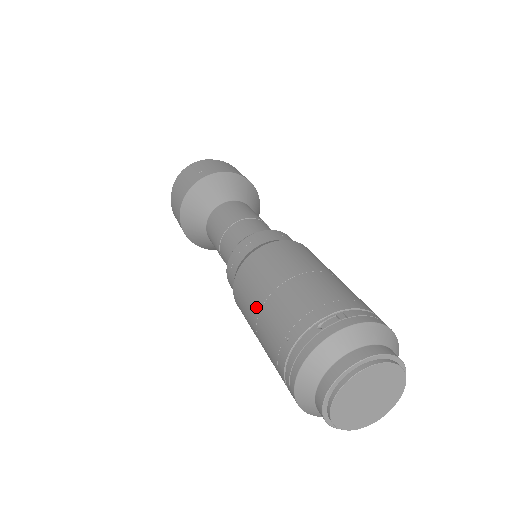
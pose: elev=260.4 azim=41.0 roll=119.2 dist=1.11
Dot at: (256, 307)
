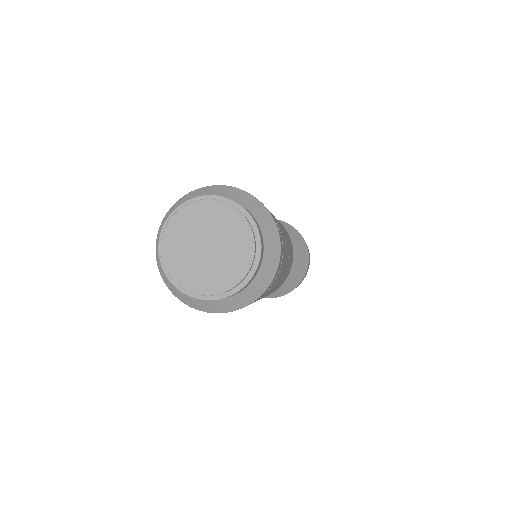
Dot at: occluded
